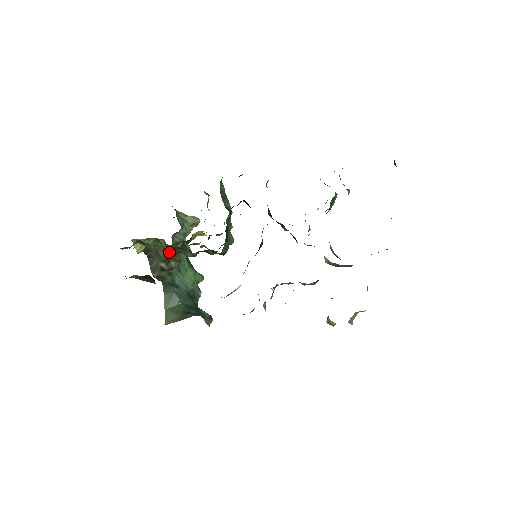
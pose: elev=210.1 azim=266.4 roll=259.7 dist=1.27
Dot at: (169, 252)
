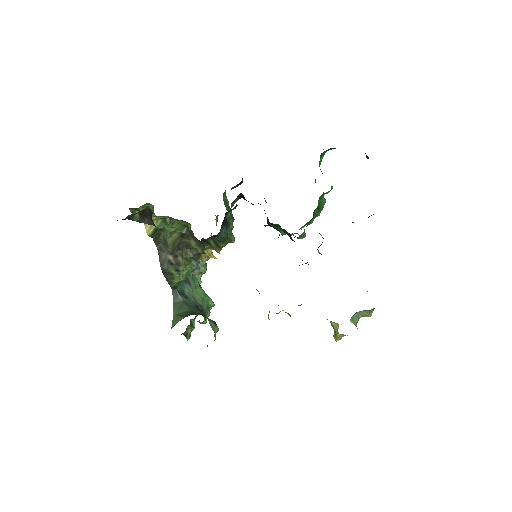
Dot at: (176, 241)
